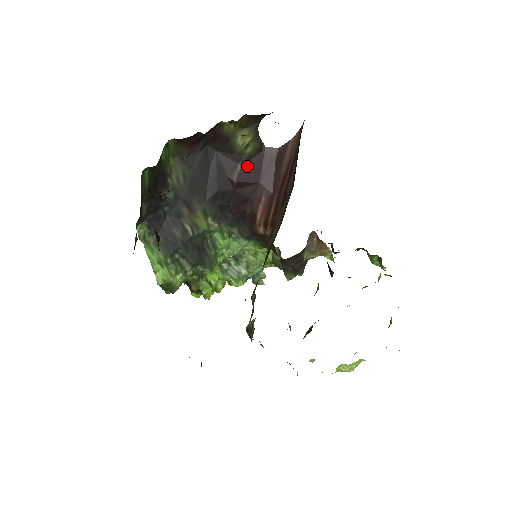
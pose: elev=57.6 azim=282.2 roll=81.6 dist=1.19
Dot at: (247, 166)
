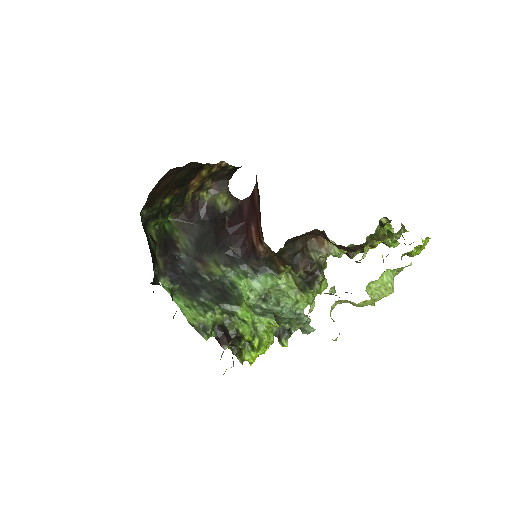
Dot at: (232, 216)
